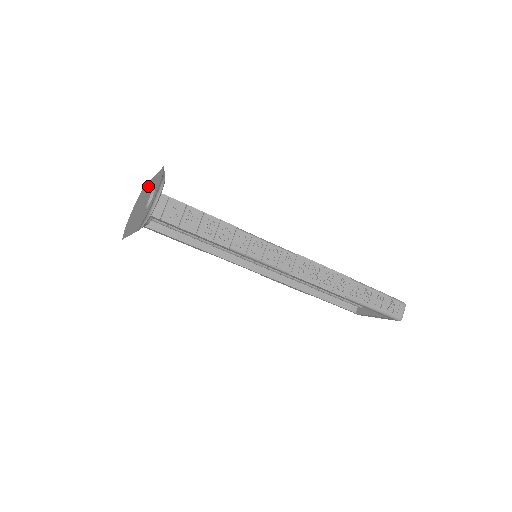
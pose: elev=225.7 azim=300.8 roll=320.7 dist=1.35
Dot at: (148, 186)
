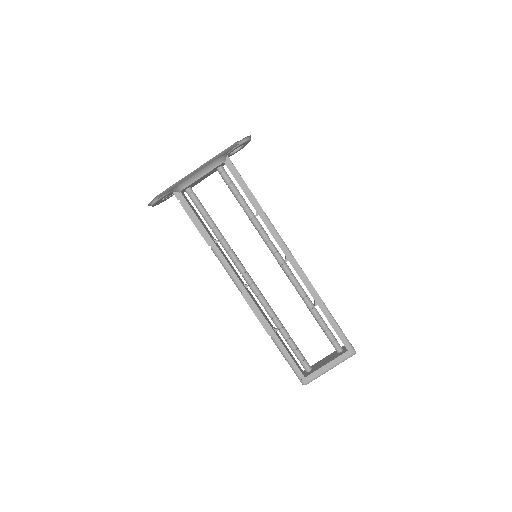
Dot at: occluded
